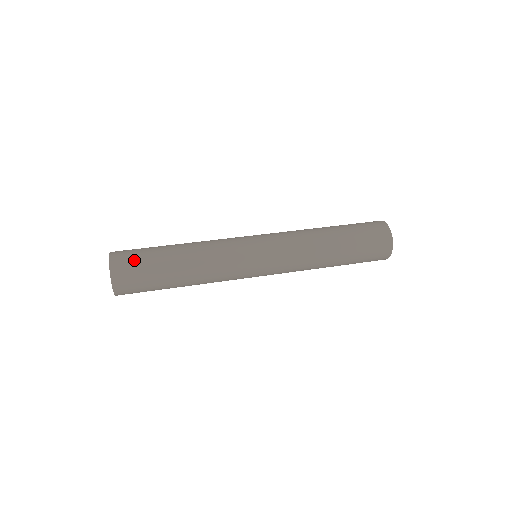
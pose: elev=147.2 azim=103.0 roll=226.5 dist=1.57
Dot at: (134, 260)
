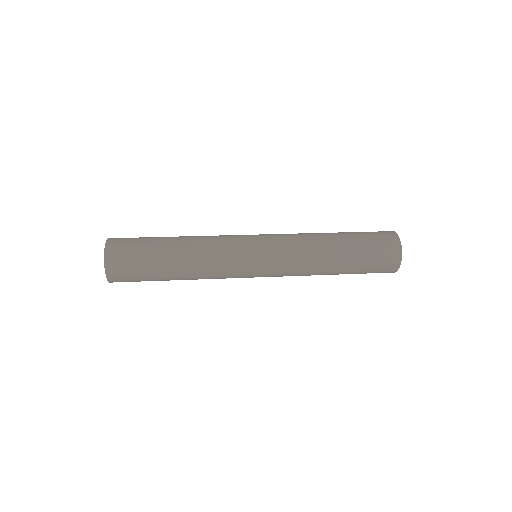
Dot at: (130, 241)
